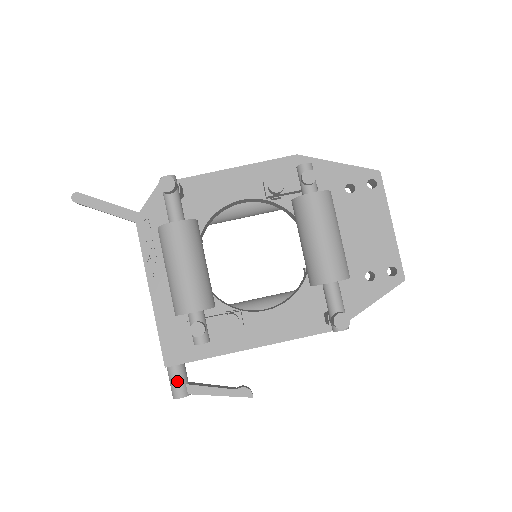
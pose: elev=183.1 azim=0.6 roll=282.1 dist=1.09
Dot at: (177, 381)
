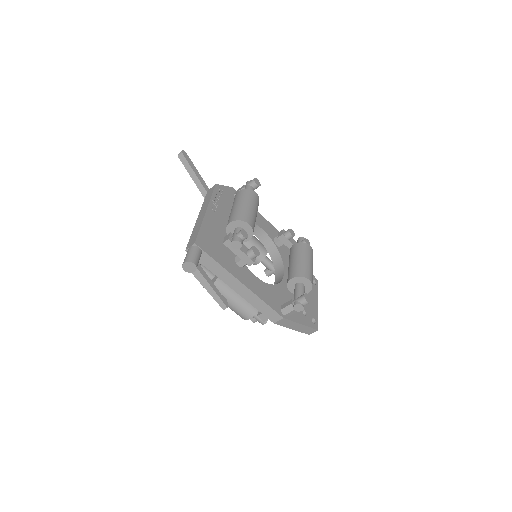
Dot at: (197, 255)
